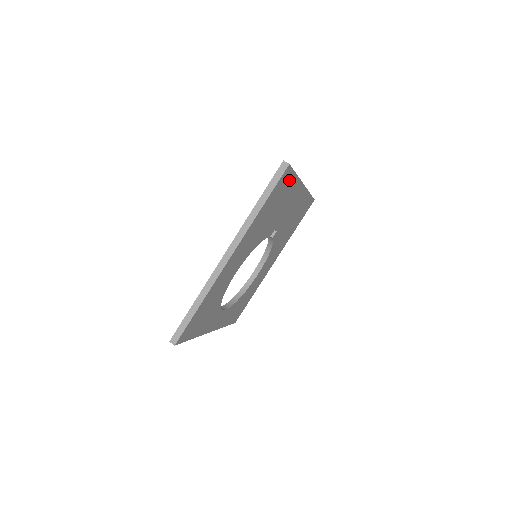
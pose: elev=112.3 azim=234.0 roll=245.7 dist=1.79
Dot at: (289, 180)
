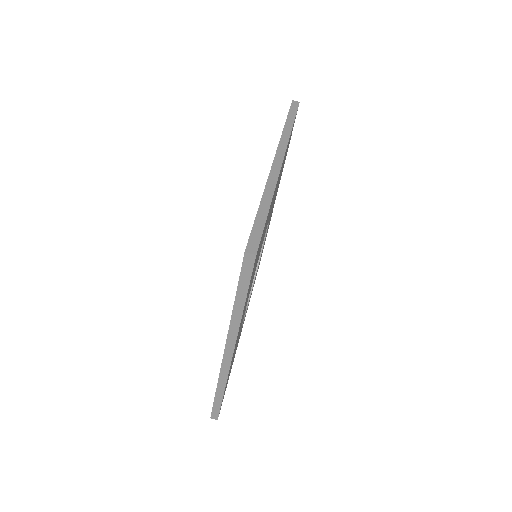
Dot at: occluded
